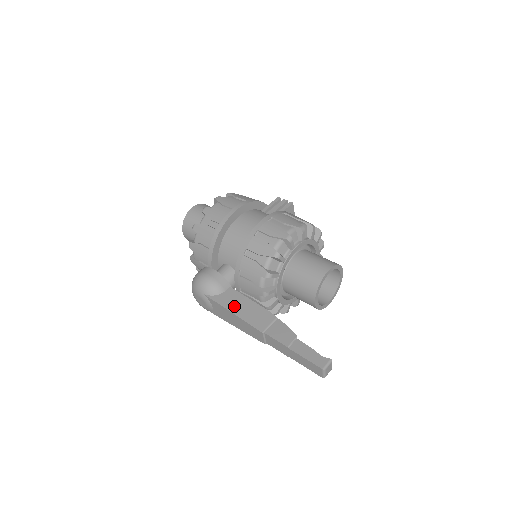
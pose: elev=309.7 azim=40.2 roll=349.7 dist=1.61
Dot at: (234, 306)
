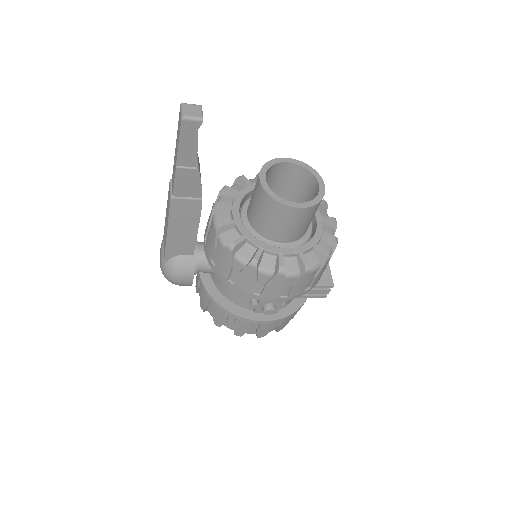
Dot at: occluded
